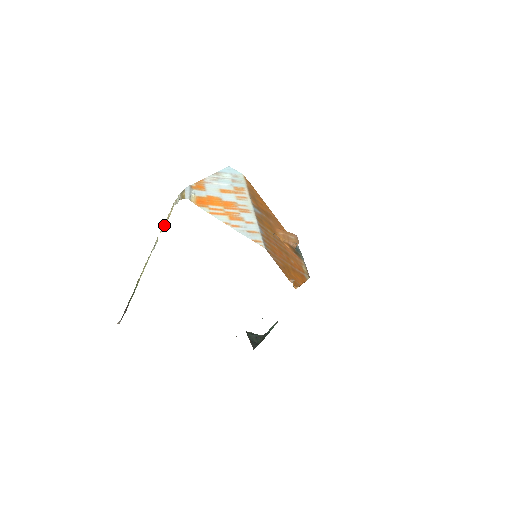
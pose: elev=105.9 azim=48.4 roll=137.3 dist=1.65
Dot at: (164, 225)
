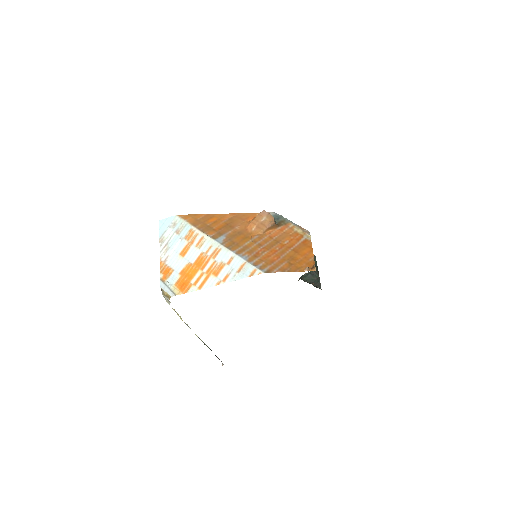
Dot at: occluded
